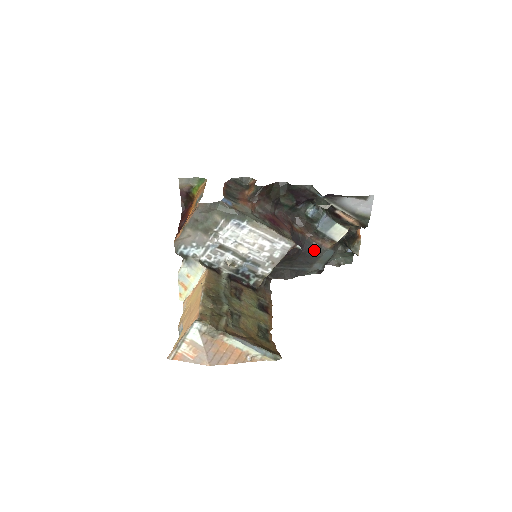
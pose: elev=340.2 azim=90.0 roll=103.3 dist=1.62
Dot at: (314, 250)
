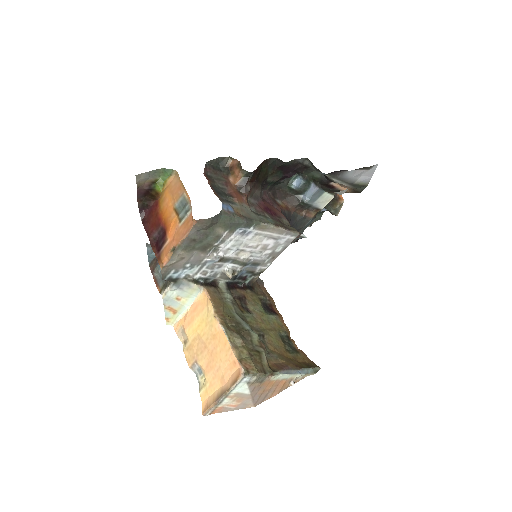
Dot at: (298, 223)
